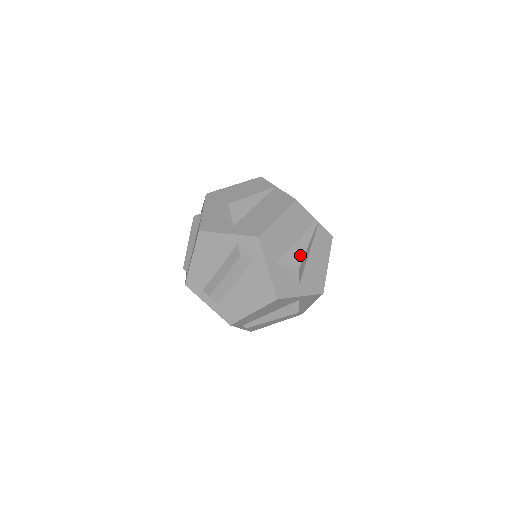
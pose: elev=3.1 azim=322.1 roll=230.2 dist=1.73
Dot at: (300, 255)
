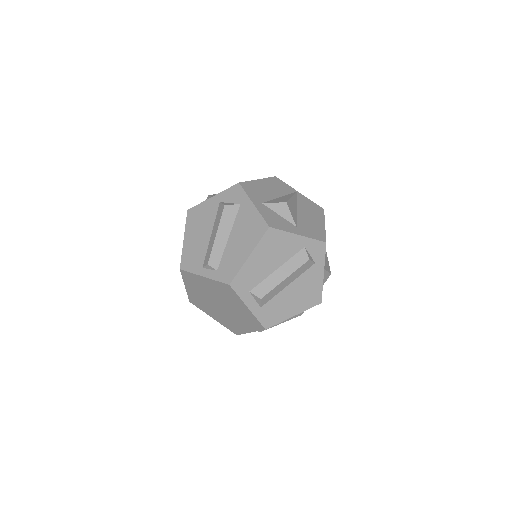
Dot at: (327, 262)
